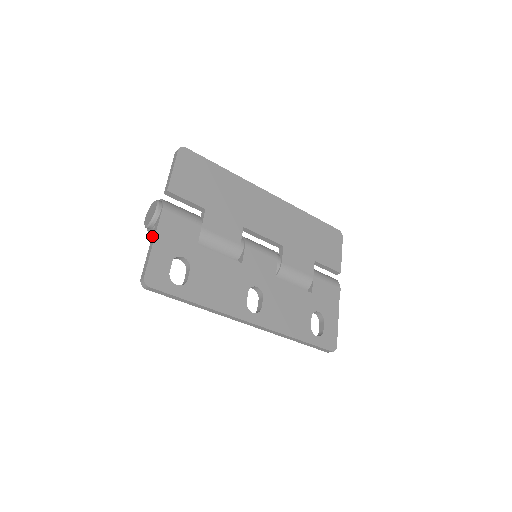
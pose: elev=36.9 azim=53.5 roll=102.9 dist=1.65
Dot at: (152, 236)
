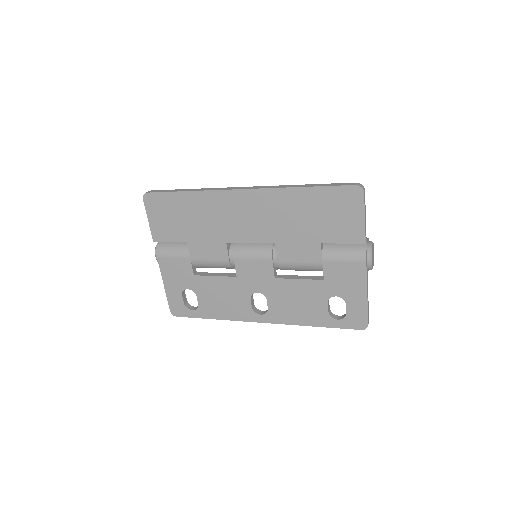
Dot at: occluded
